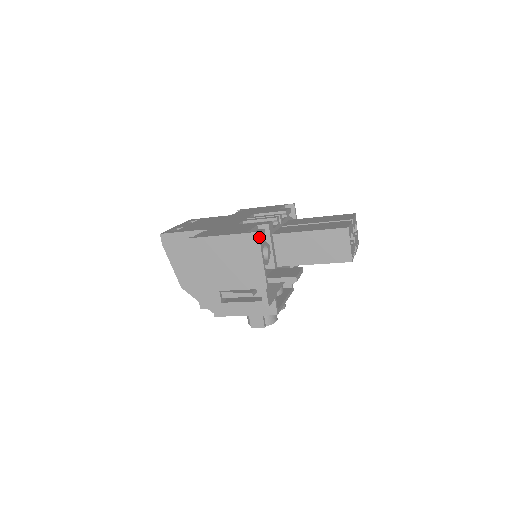
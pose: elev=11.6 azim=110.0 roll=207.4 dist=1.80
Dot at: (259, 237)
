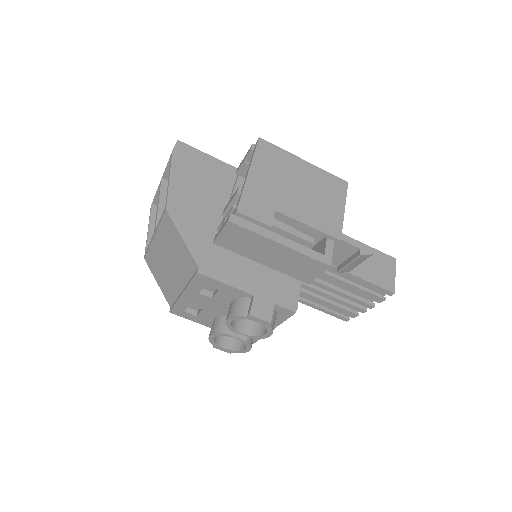
Dot at: (347, 187)
